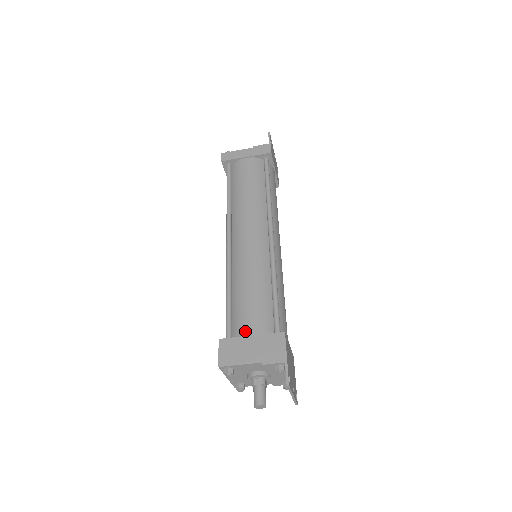
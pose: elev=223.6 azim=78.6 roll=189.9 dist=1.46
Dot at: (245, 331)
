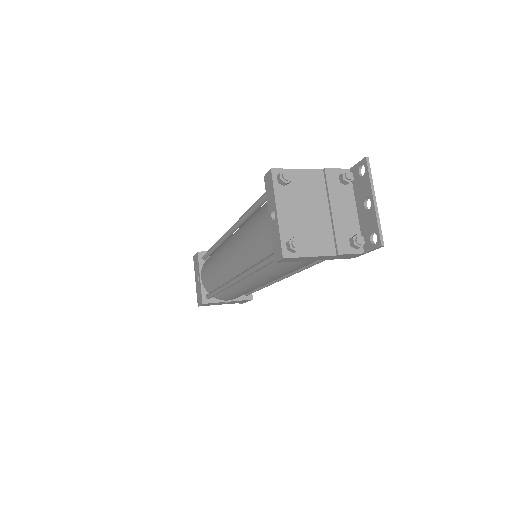
Dot at: (224, 300)
